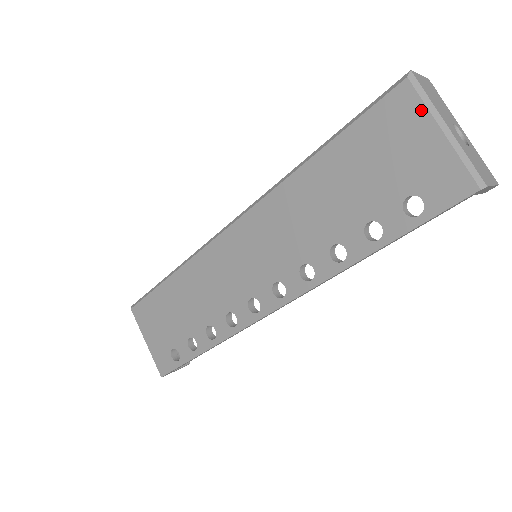
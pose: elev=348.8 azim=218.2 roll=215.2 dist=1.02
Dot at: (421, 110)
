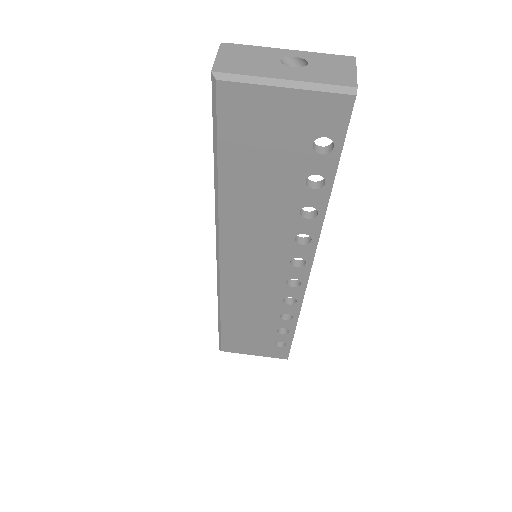
Dot at: (253, 90)
